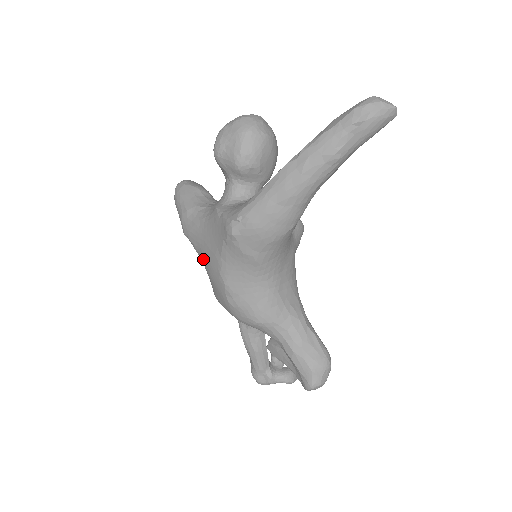
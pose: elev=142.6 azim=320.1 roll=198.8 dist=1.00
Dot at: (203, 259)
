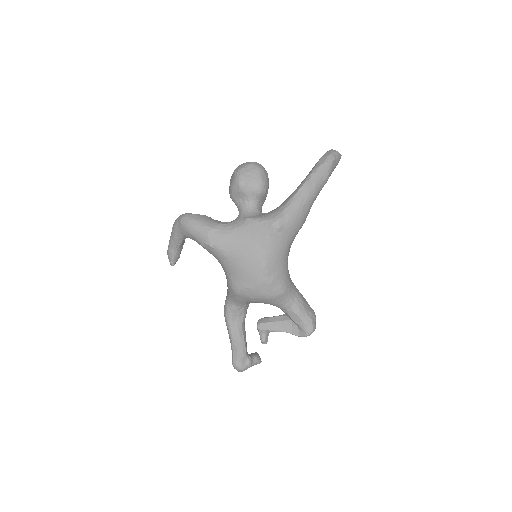
Dot at: (236, 258)
